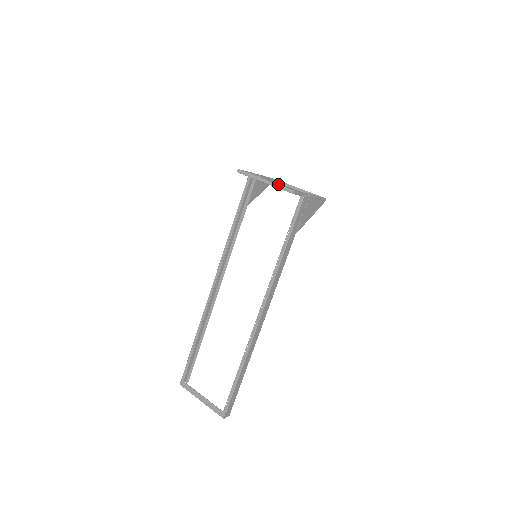
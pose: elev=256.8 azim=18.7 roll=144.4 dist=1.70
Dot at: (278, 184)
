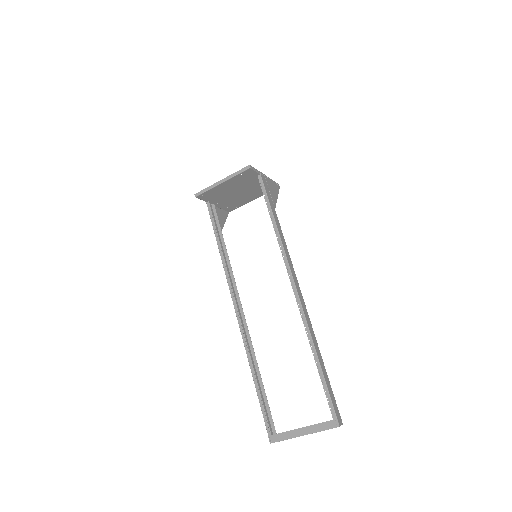
Dot at: (234, 173)
